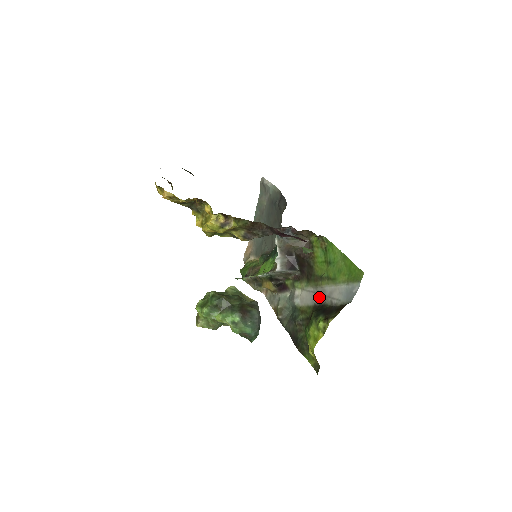
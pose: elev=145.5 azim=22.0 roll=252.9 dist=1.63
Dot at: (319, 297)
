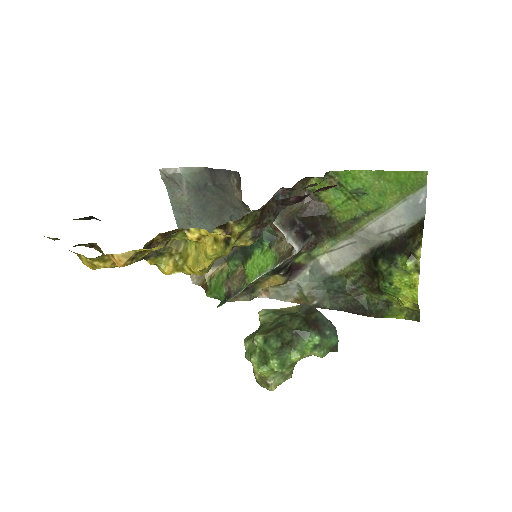
Dot at: (365, 243)
